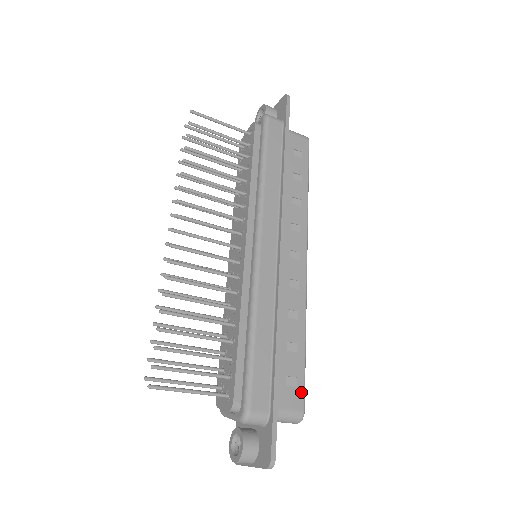
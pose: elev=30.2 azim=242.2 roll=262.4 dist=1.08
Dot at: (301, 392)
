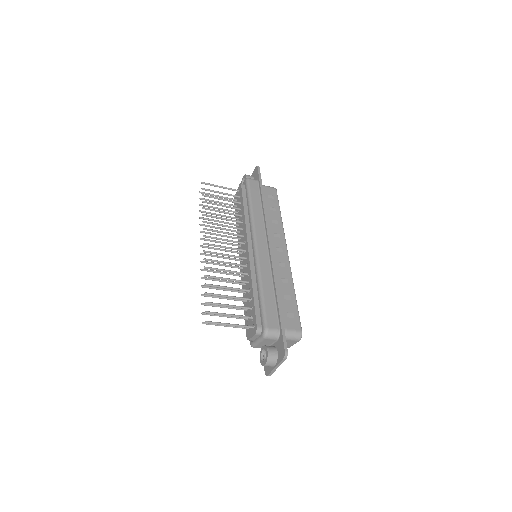
Dot at: (298, 321)
